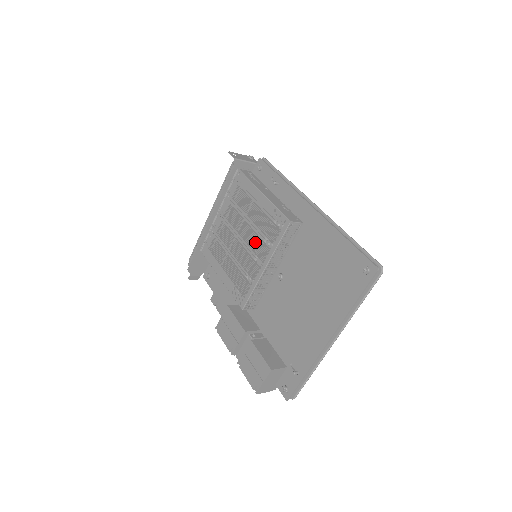
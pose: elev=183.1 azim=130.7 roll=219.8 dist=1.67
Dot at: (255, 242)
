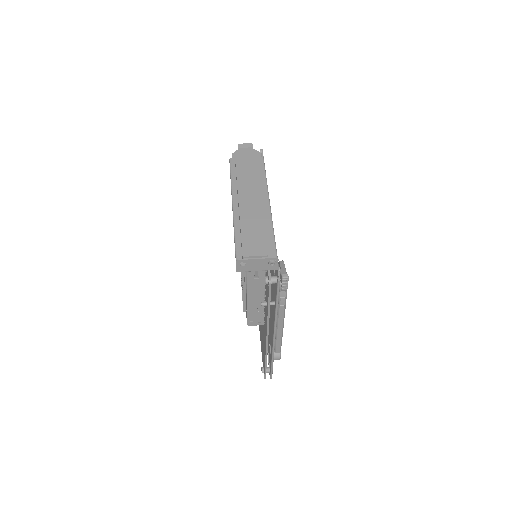
Dot at: occluded
